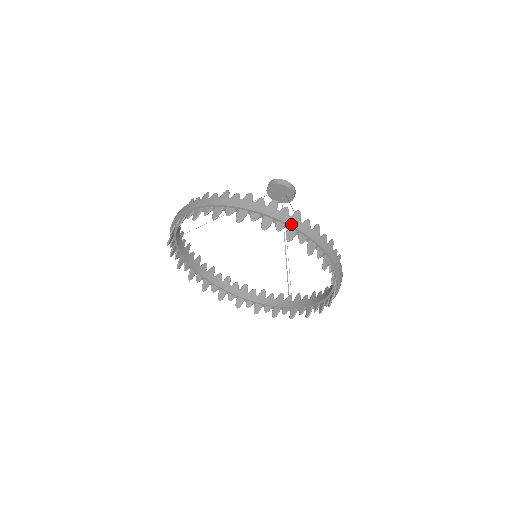
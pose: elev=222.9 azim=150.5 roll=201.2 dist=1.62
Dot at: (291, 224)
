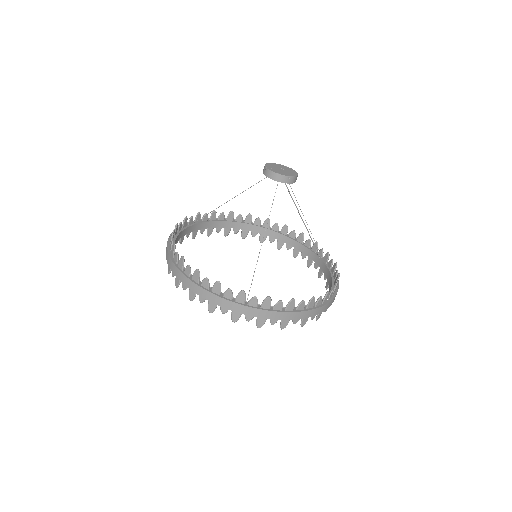
Dot at: (233, 310)
